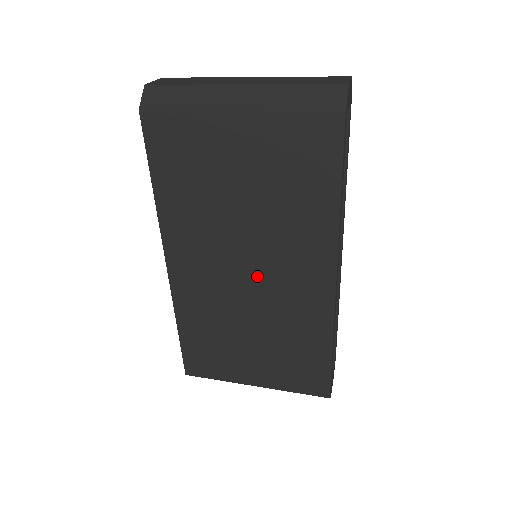
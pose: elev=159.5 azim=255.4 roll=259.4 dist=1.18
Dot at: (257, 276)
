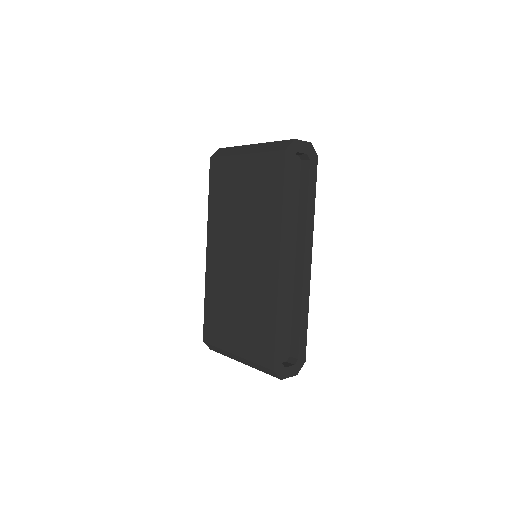
Dot at: (244, 258)
